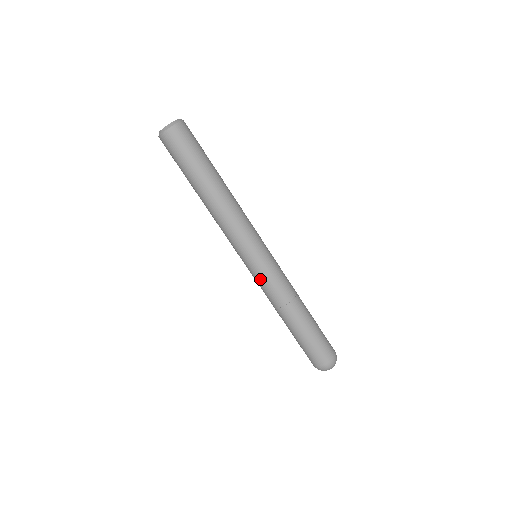
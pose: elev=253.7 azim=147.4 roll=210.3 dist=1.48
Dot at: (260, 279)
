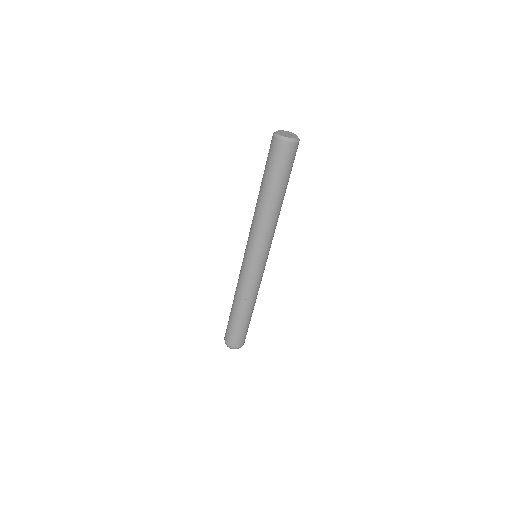
Dot at: (253, 276)
